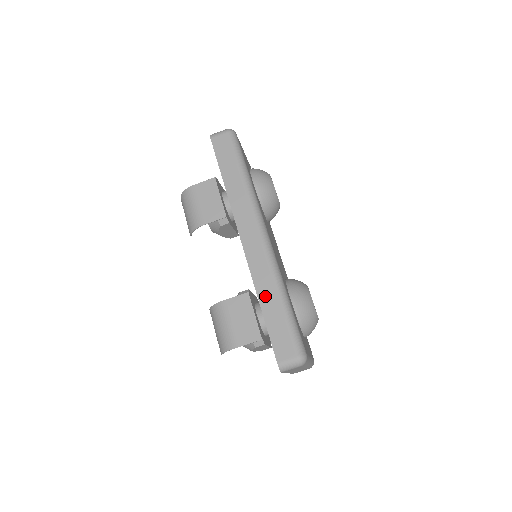
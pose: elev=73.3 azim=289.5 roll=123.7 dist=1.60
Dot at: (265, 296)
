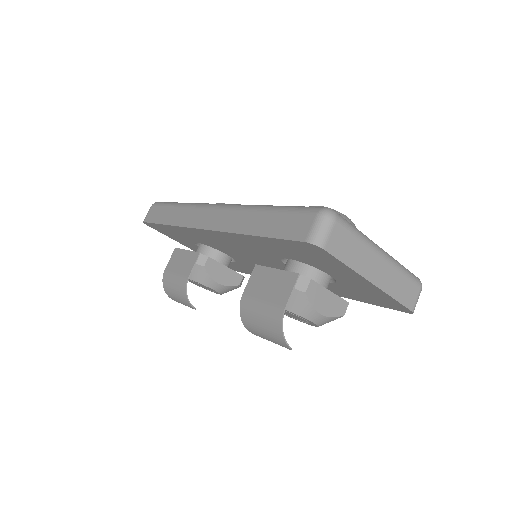
Dot at: (249, 226)
